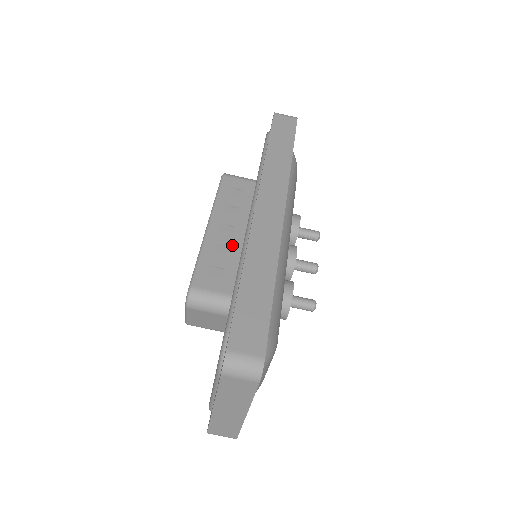
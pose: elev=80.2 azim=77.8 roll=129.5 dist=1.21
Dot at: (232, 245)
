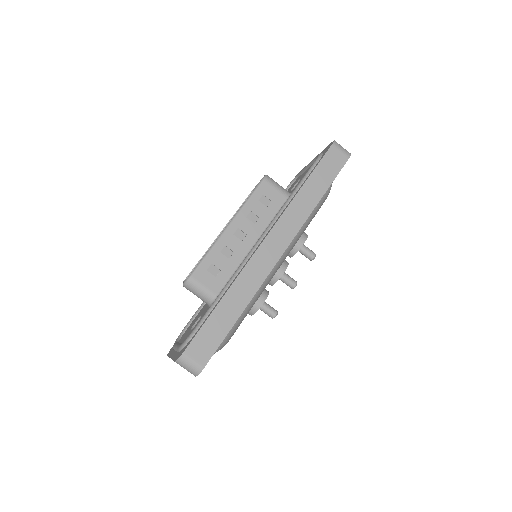
Dot at: (237, 252)
